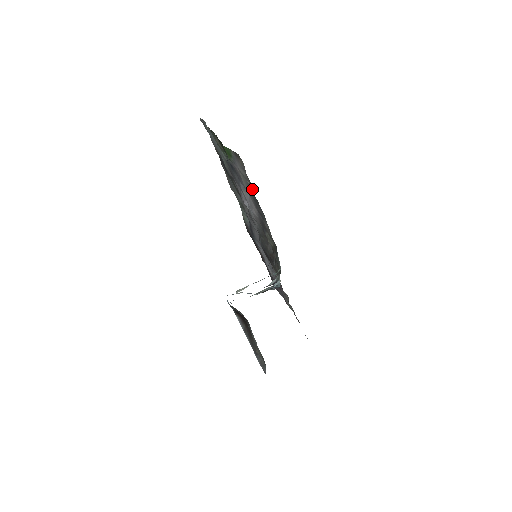
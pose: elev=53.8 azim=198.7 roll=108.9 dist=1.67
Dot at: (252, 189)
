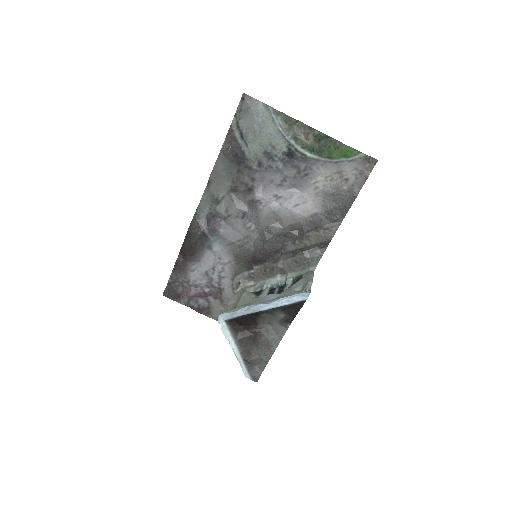
Dot at: (355, 191)
